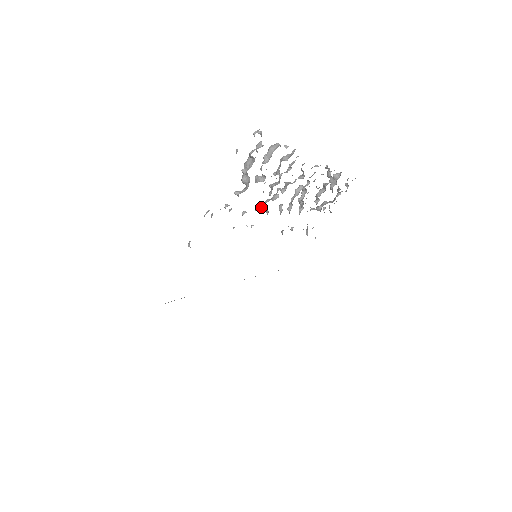
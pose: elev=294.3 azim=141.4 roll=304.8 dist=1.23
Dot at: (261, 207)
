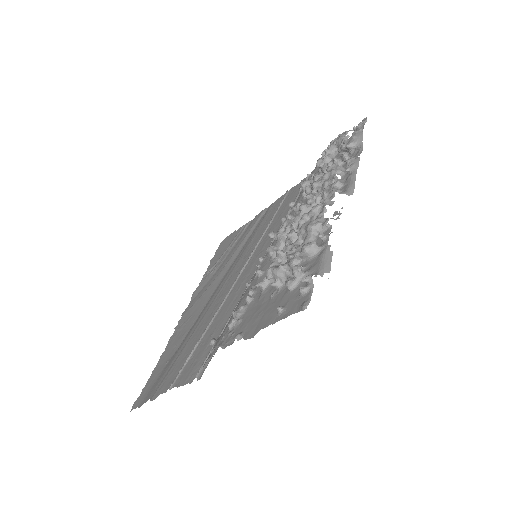
Dot at: occluded
